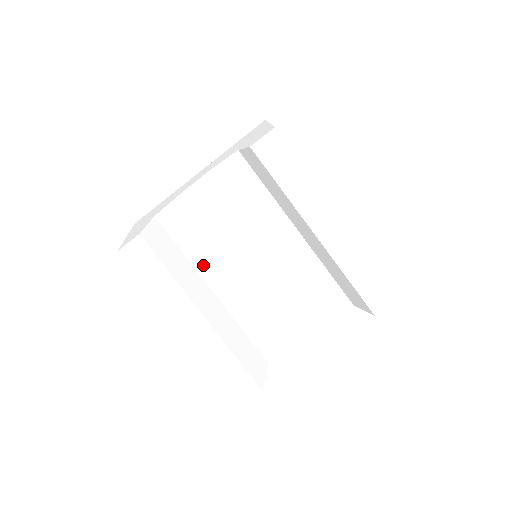
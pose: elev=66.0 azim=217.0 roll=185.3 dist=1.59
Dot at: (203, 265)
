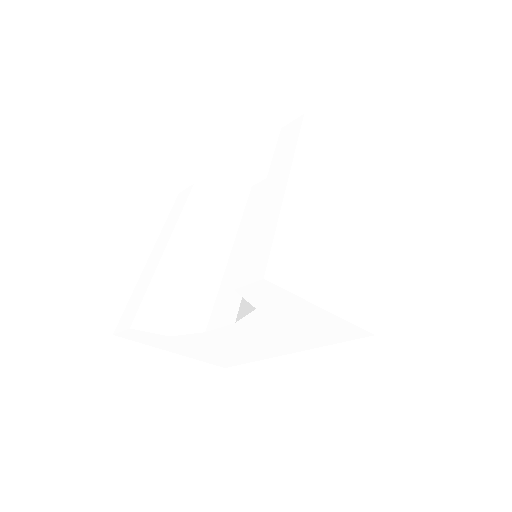
Dot at: (214, 236)
